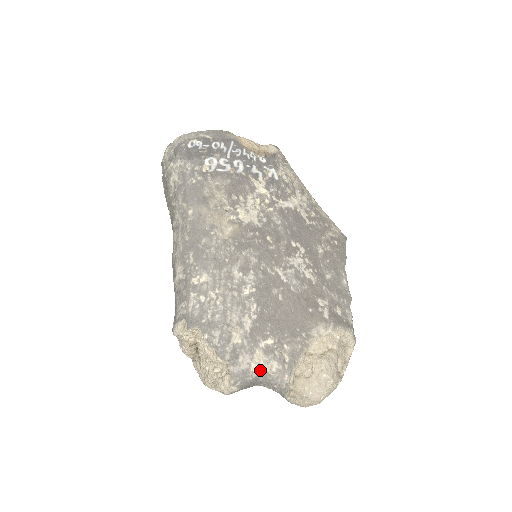
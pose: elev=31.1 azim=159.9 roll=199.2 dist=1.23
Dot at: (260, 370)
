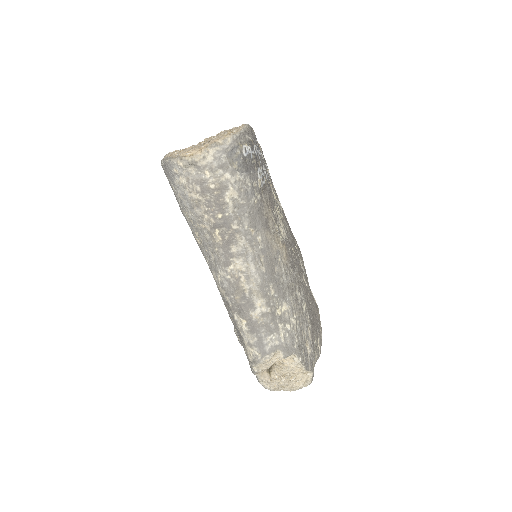
Dot at: occluded
